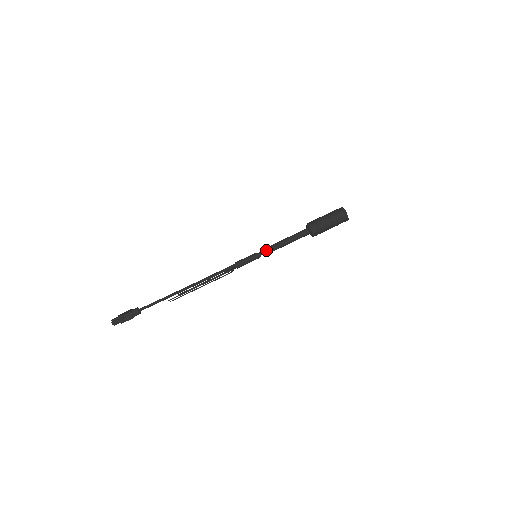
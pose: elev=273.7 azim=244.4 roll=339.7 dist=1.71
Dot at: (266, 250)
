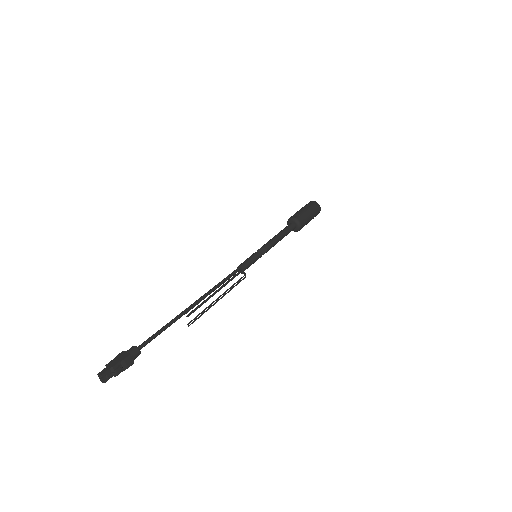
Dot at: (266, 248)
